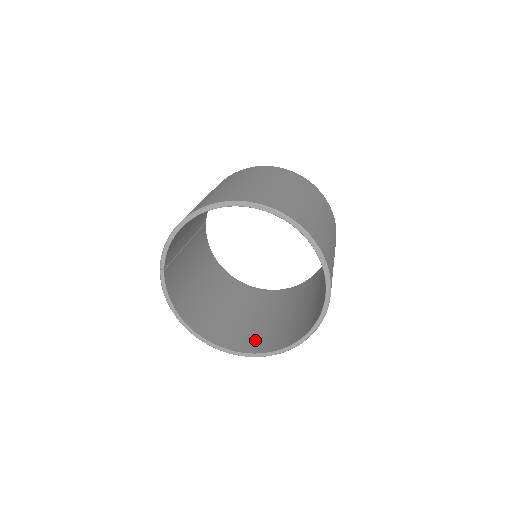
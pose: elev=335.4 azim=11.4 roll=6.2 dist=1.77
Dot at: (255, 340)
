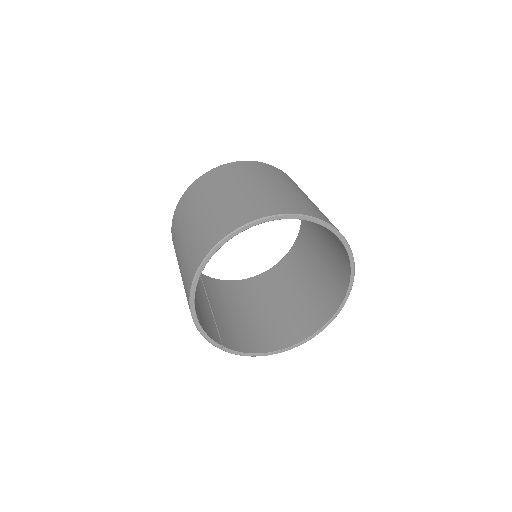
Dot at: (326, 300)
